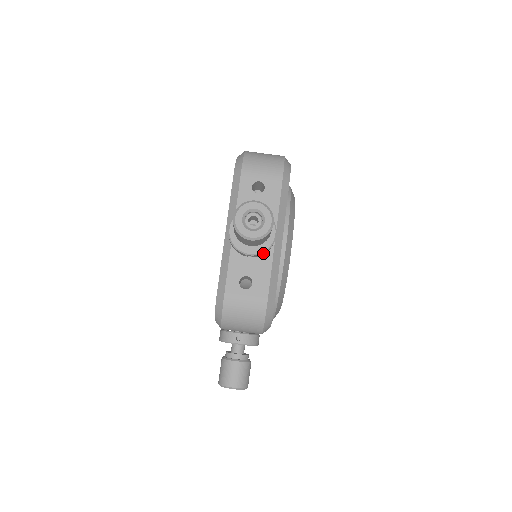
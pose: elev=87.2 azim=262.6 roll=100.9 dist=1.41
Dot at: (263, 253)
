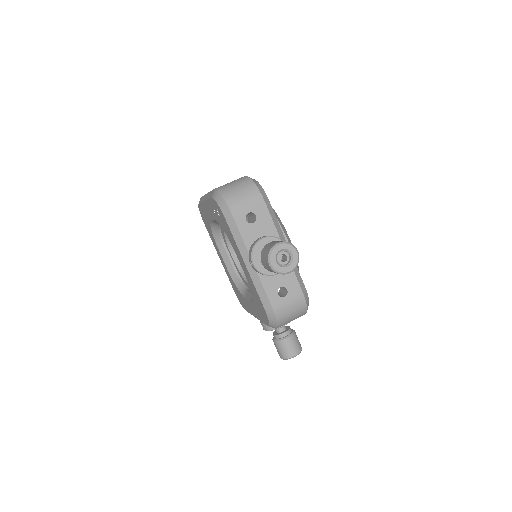
Dot at: occluded
